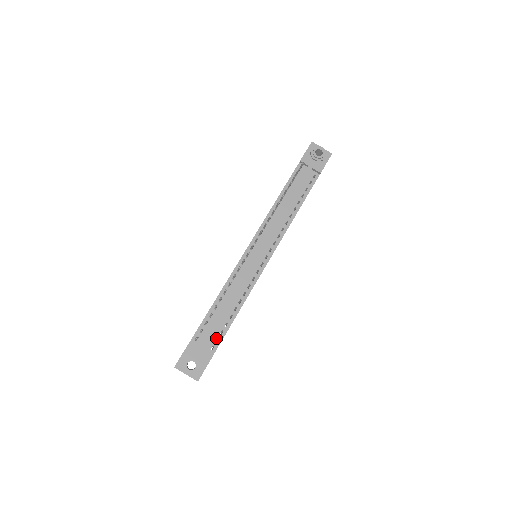
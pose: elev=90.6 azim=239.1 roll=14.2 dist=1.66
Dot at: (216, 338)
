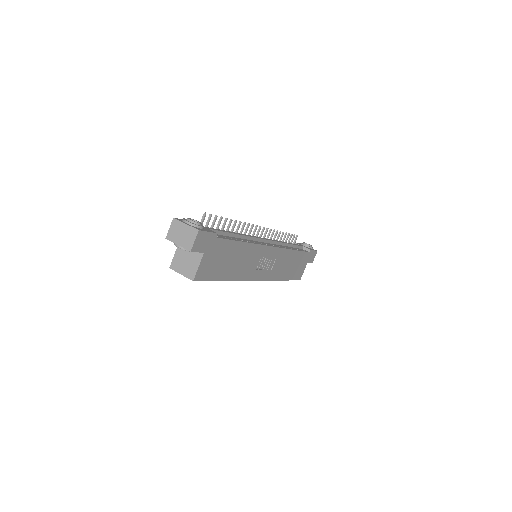
Dot at: (220, 236)
